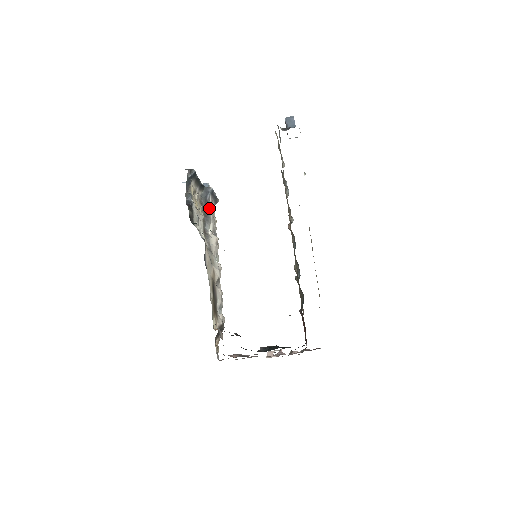
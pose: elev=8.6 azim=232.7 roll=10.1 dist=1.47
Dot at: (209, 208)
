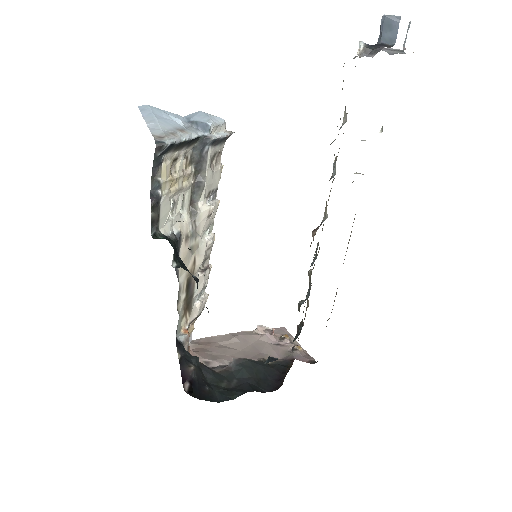
Dot at: (204, 167)
